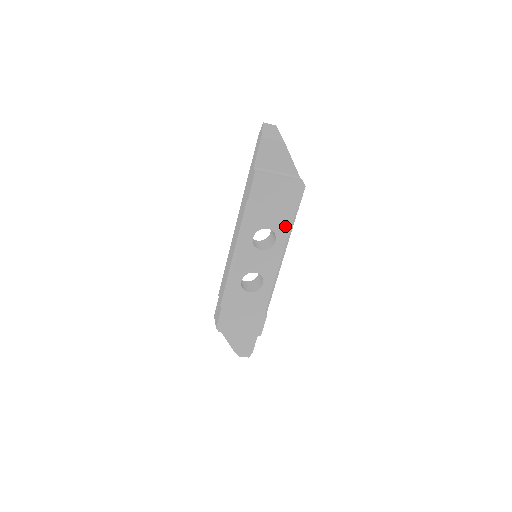
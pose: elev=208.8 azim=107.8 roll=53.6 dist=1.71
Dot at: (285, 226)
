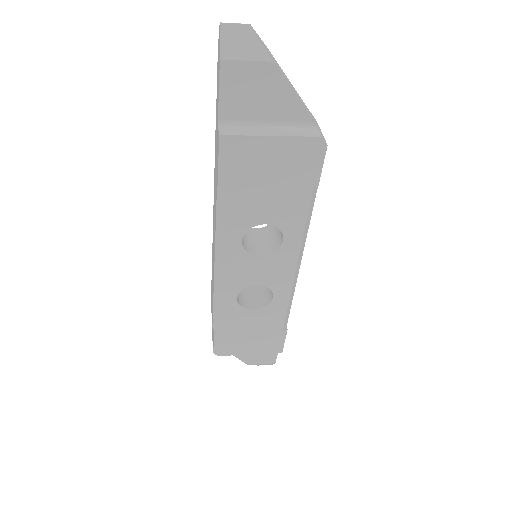
Dot at: (296, 215)
